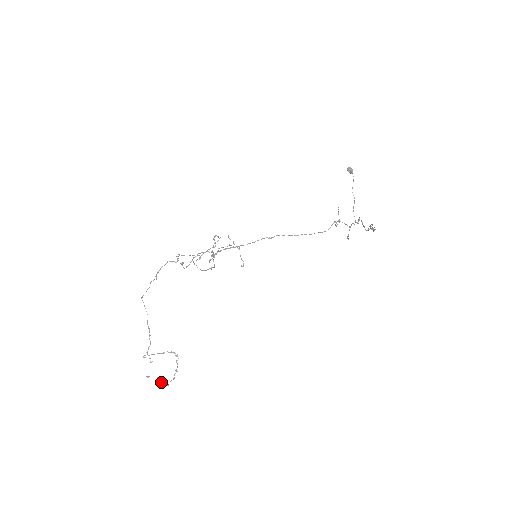
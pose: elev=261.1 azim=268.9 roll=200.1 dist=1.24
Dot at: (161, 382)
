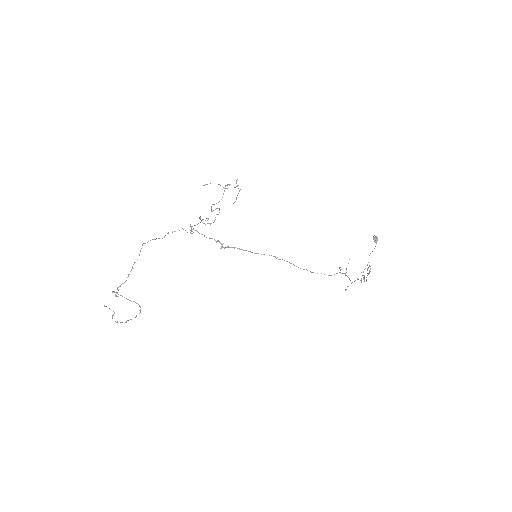
Dot at: (113, 315)
